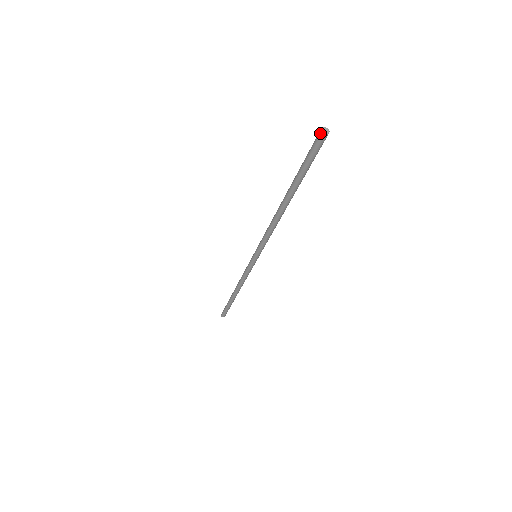
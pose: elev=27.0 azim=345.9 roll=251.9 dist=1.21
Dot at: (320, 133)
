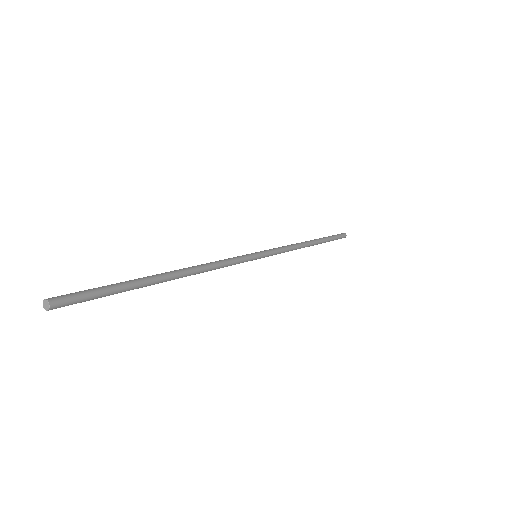
Dot at: (46, 302)
